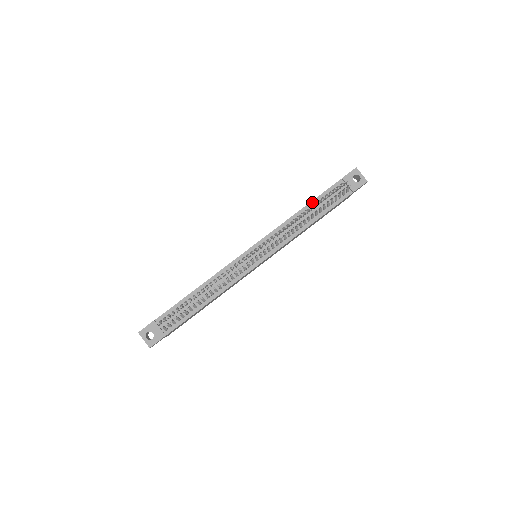
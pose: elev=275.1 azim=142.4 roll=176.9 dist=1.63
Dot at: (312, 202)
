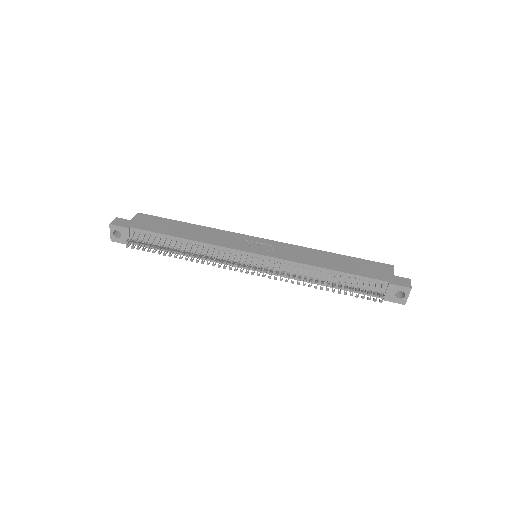
Dot at: (342, 273)
